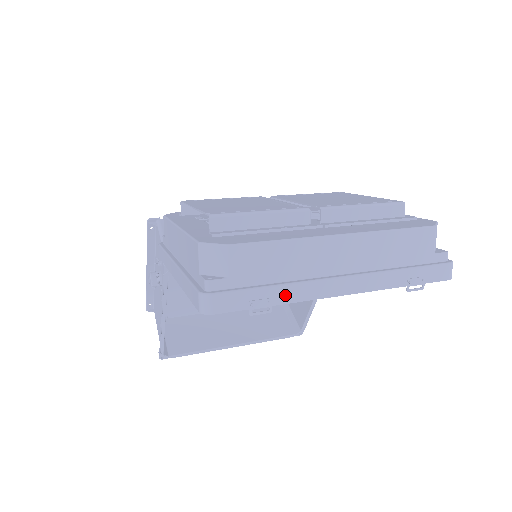
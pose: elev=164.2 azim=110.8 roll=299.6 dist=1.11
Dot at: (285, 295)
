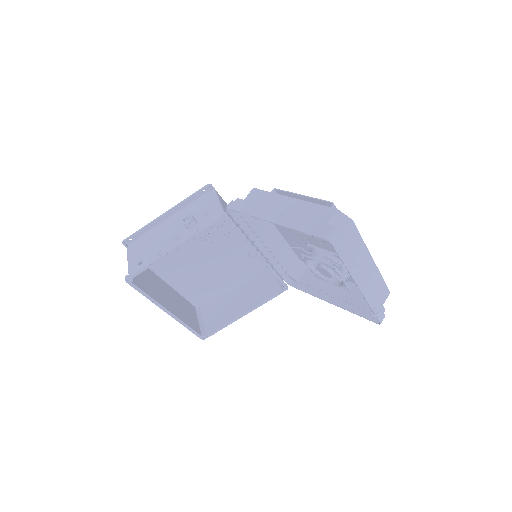
Dot at: (350, 265)
